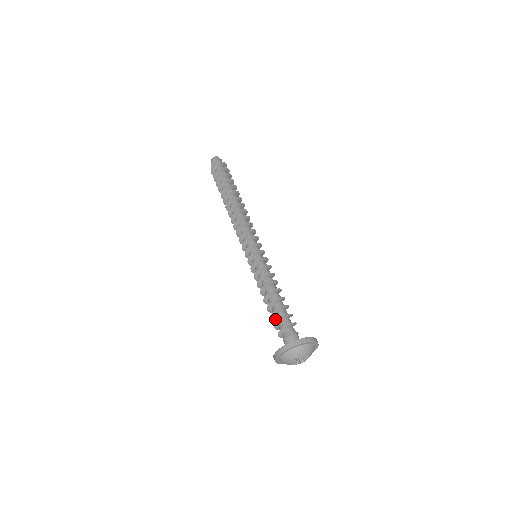
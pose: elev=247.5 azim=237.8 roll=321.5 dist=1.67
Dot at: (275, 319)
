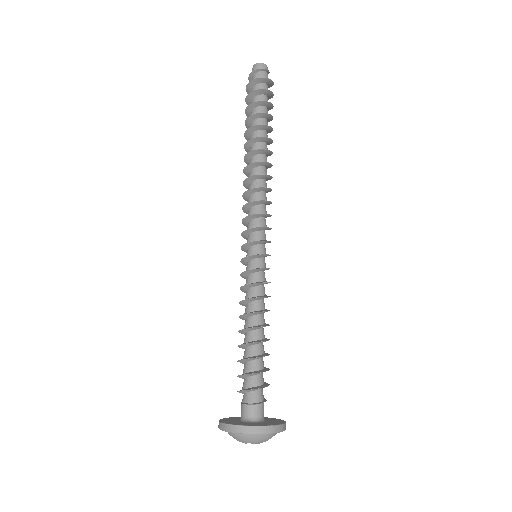
Dot at: (244, 363)
